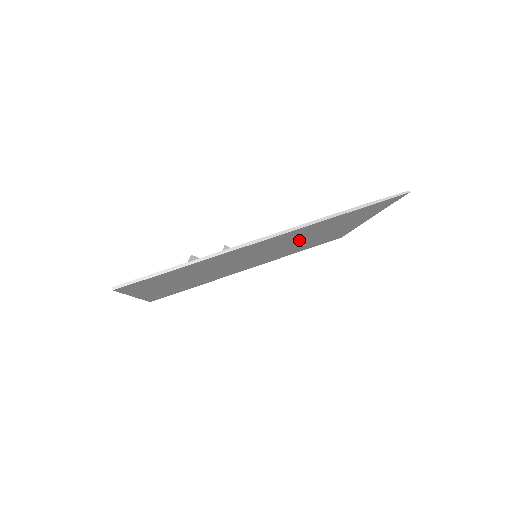
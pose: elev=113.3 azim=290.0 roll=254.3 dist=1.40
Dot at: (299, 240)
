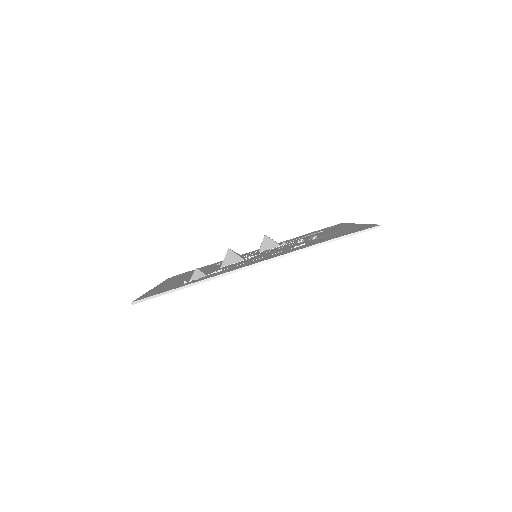
Dot at: occluded
